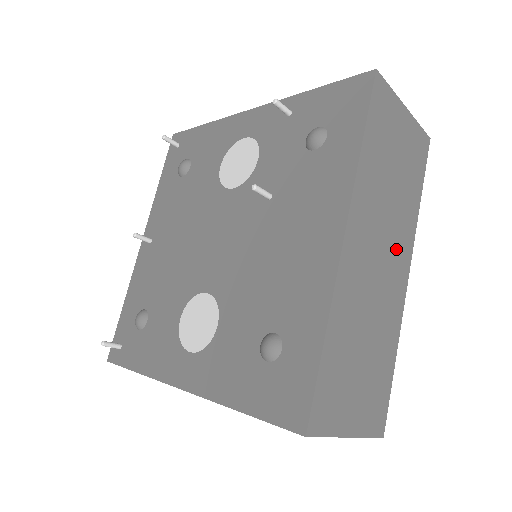
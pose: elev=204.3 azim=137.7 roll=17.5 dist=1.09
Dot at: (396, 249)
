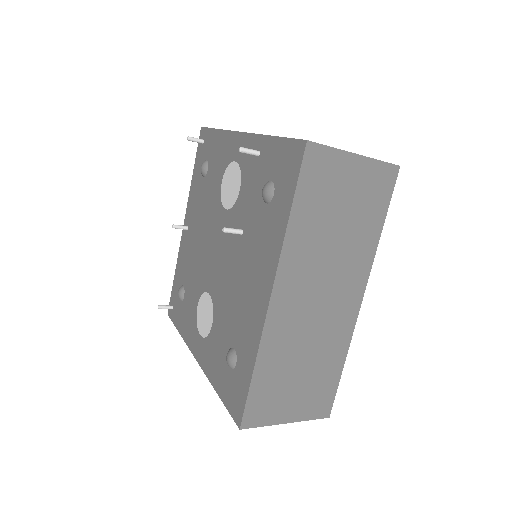
Dot at: (343, 283)
